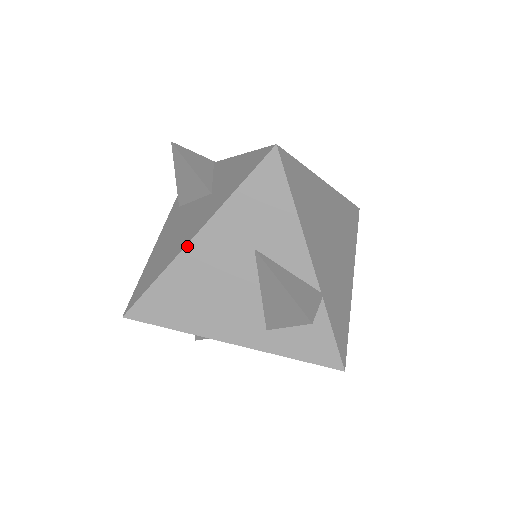
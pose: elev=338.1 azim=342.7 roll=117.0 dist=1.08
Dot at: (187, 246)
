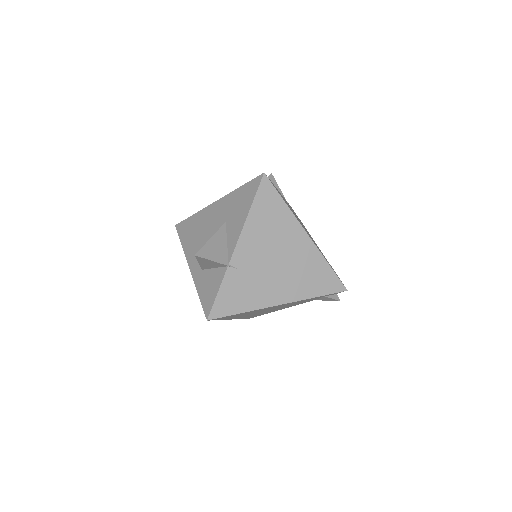
Dot at: (211, 205)
